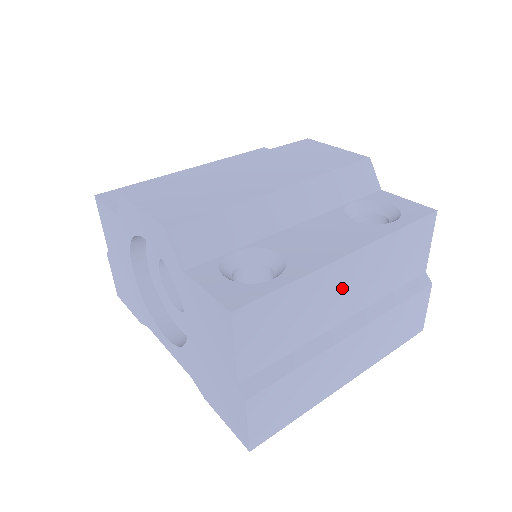
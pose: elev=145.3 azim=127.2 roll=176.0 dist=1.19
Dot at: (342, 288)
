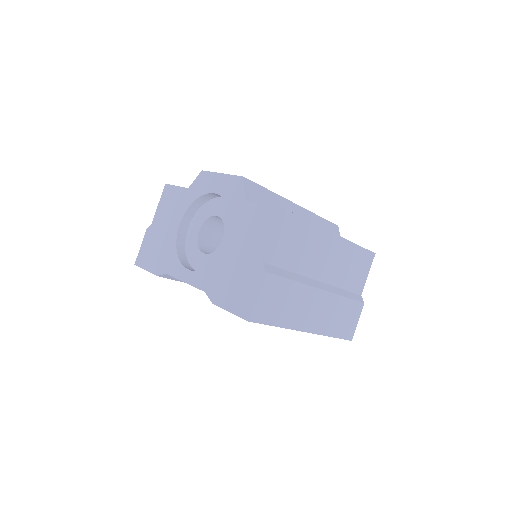
Dot at: (324, 254)
